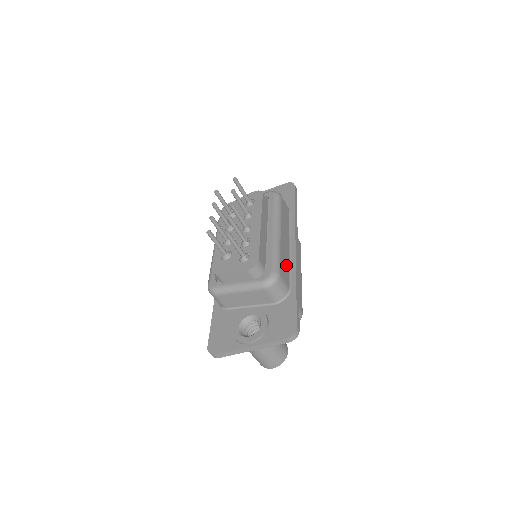
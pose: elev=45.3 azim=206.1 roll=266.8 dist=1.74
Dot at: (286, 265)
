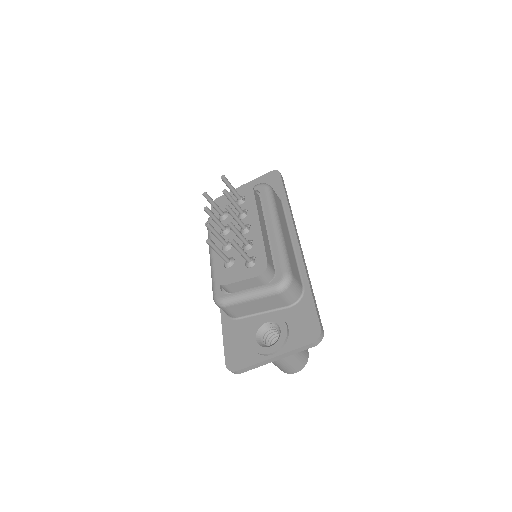
Dot at: (294, 263)
